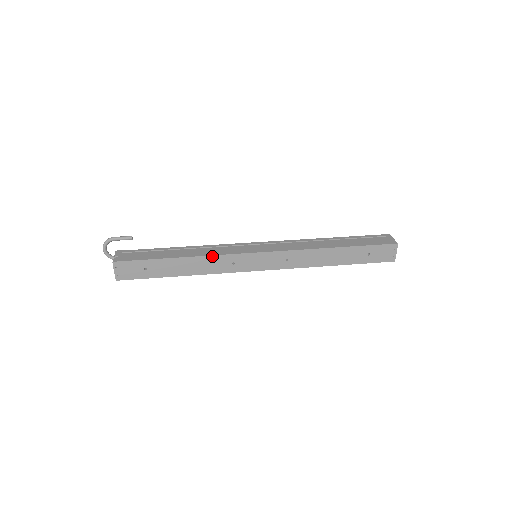
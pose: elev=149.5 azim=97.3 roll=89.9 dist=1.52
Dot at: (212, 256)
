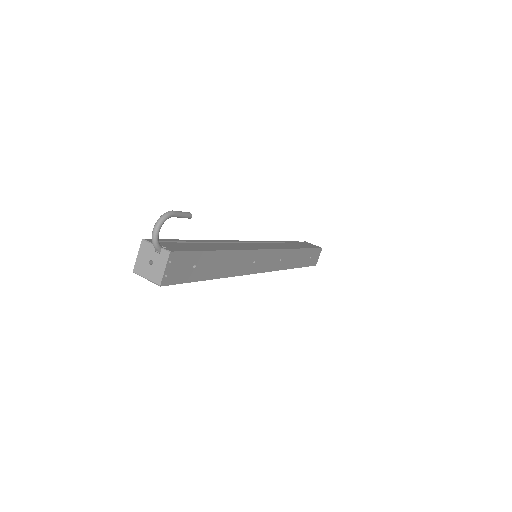
Dot at: (246, 251)
